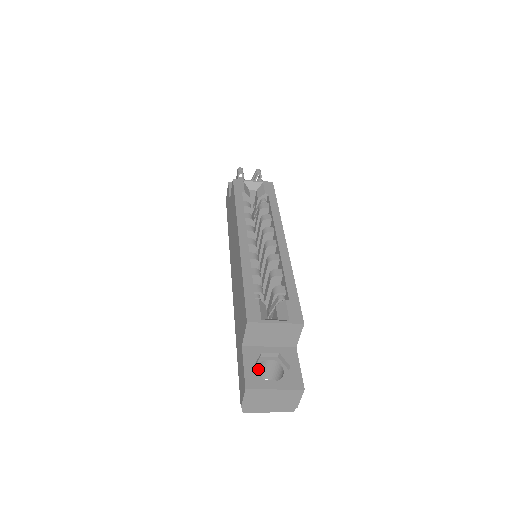
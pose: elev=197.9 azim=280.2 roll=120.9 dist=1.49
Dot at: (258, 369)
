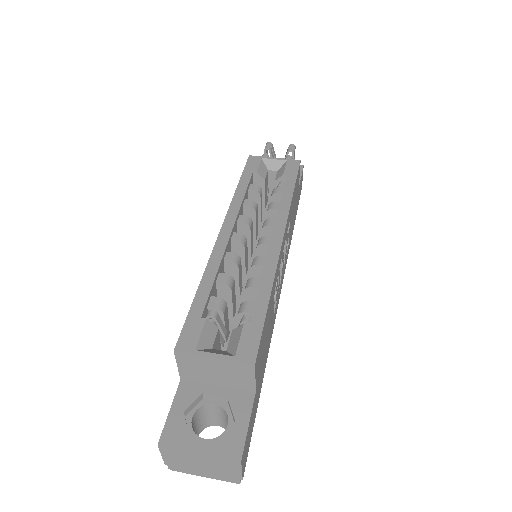
Dot at: (200, 414)
